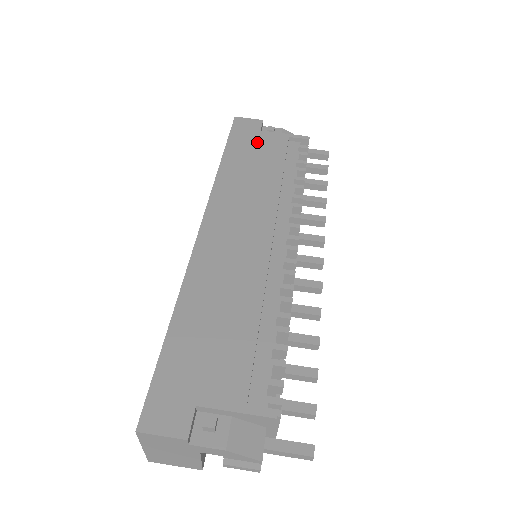
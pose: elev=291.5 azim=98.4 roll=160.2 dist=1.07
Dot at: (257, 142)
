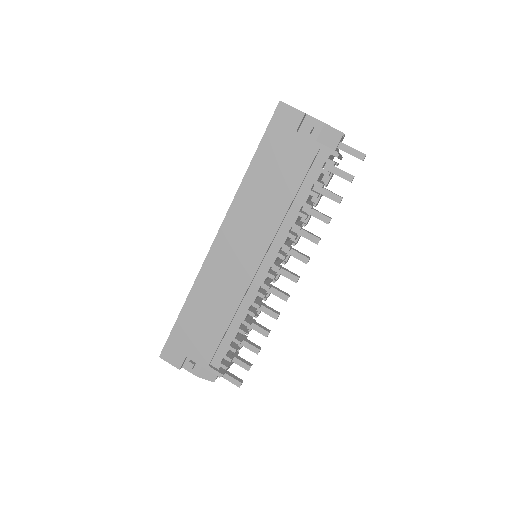
Dot at: (287, 150)
